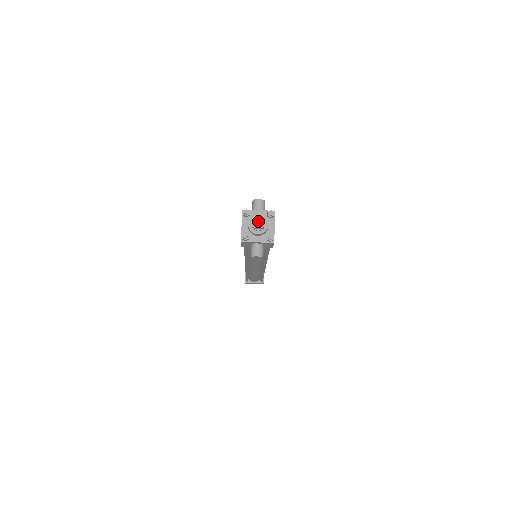
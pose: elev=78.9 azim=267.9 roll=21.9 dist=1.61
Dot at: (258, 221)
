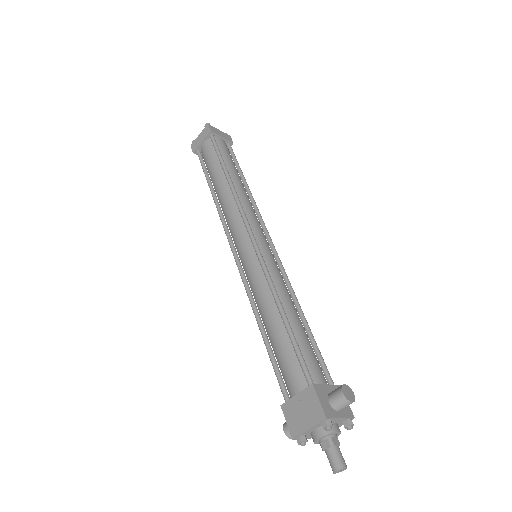
Dot at: (337, 472)
